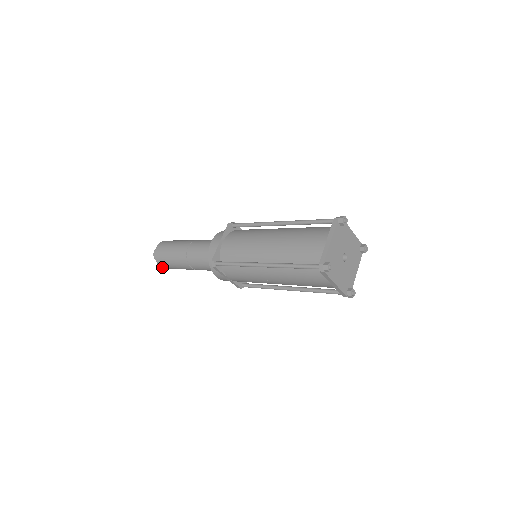
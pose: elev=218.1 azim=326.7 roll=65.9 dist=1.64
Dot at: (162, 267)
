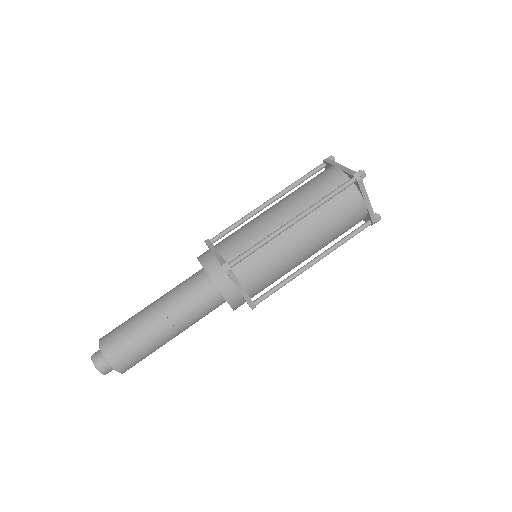
Dot at: (117, 369)
